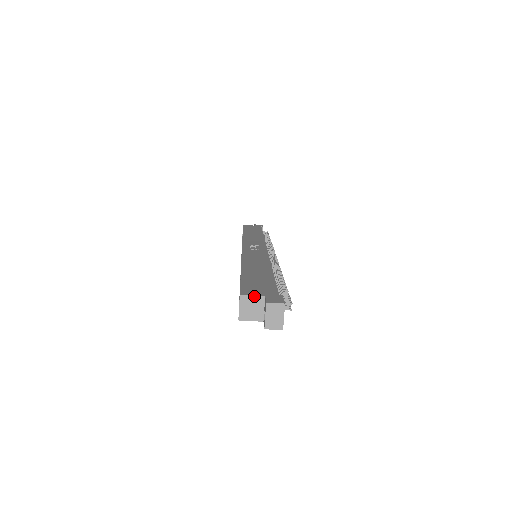
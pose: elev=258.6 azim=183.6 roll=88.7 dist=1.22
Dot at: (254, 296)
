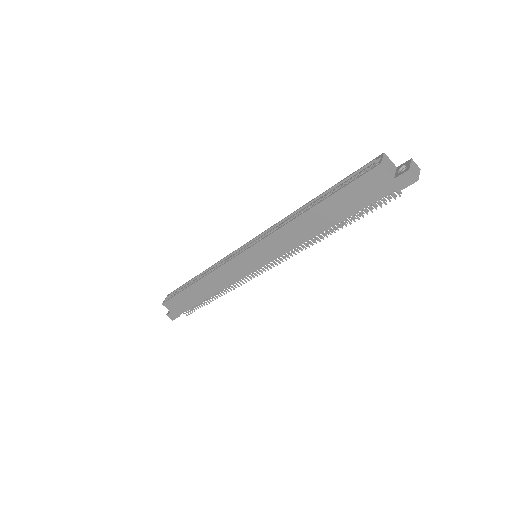
Dot at: (391, 161)
